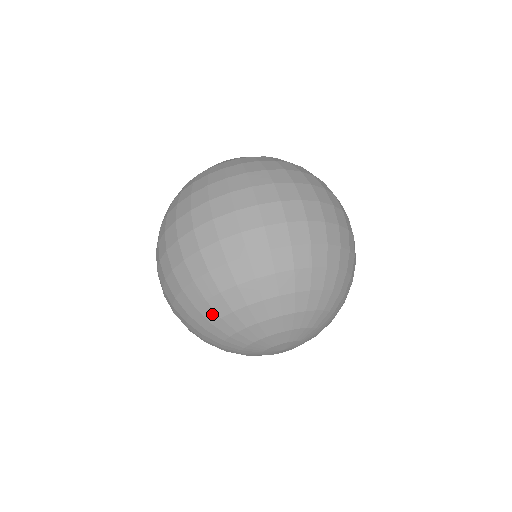
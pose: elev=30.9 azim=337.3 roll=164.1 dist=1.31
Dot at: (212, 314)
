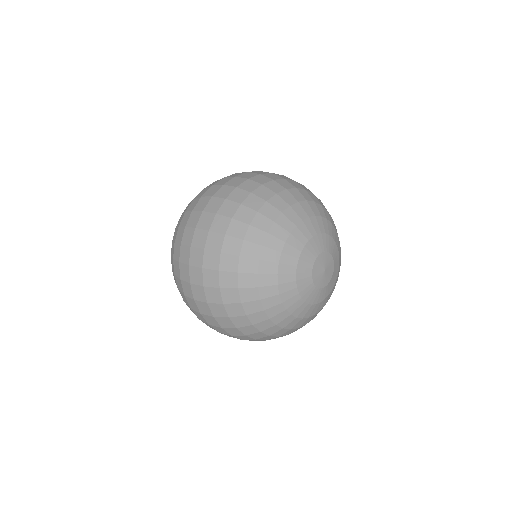
Dot at: (254, 249)
